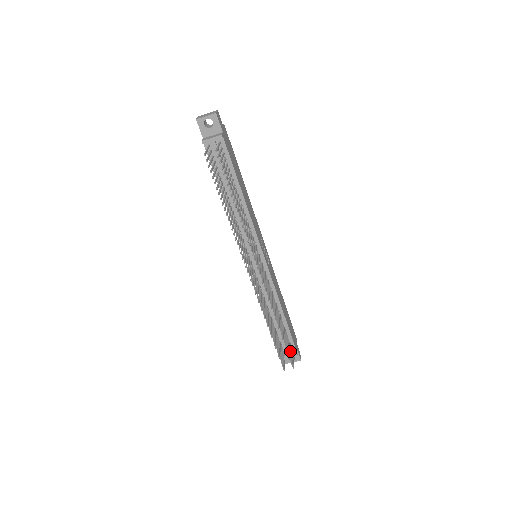
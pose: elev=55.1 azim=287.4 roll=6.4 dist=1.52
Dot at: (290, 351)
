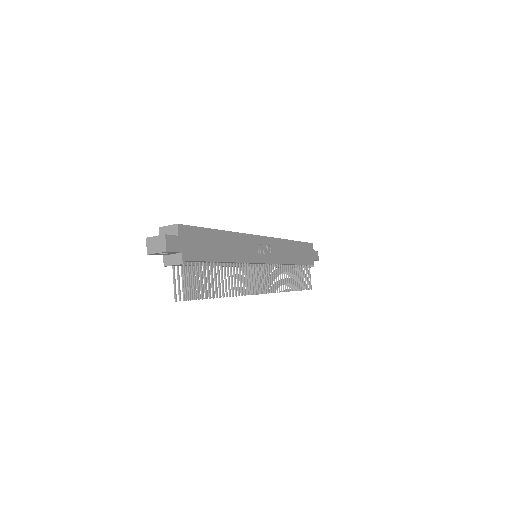
Dot at: (306, 277)
